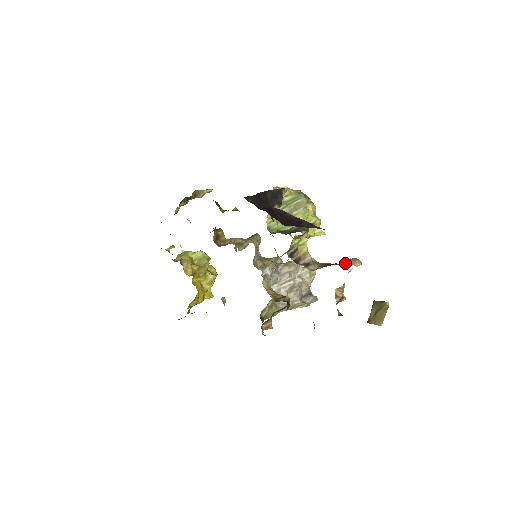
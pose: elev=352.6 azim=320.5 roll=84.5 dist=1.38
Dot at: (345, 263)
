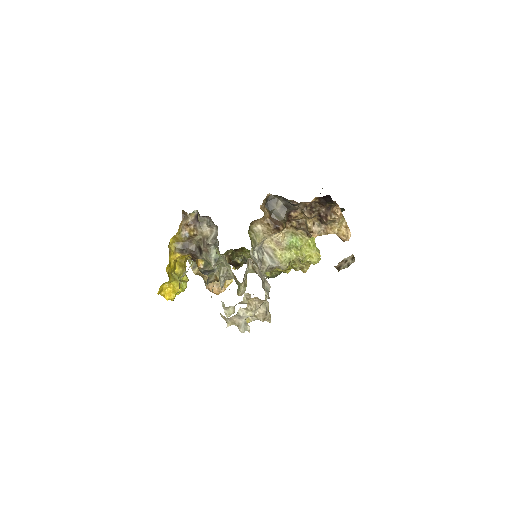
Dot at: occluded
